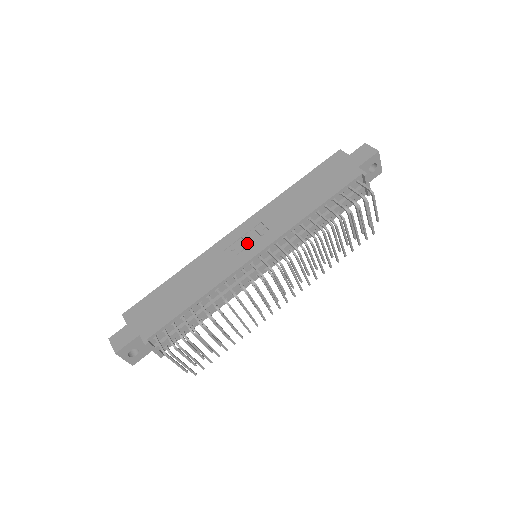
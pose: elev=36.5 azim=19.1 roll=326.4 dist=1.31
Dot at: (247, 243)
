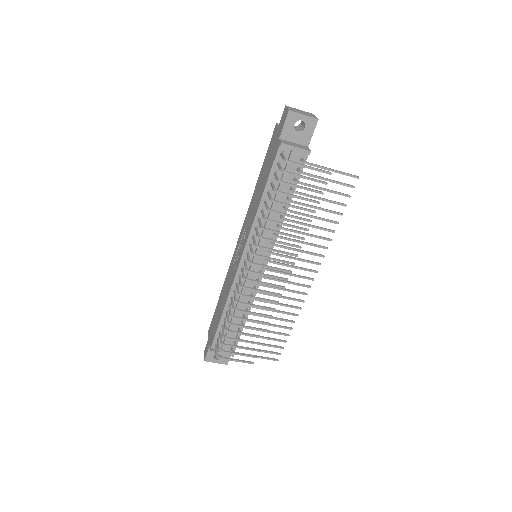
Dot at: (239, 251)
